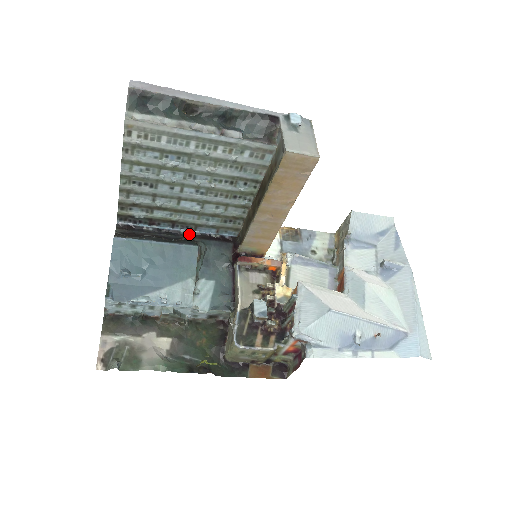
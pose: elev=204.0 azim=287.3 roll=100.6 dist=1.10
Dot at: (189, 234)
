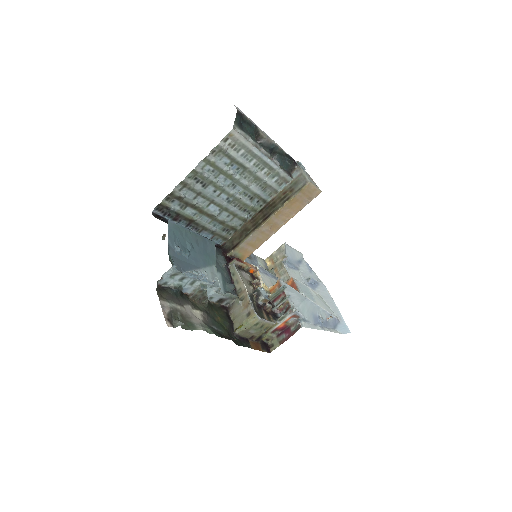
Dot at: occluded
